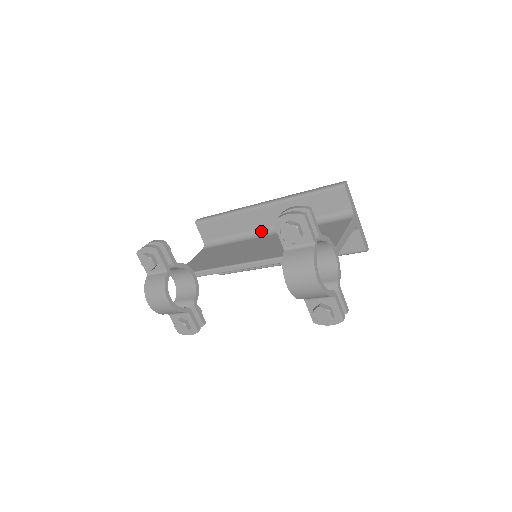
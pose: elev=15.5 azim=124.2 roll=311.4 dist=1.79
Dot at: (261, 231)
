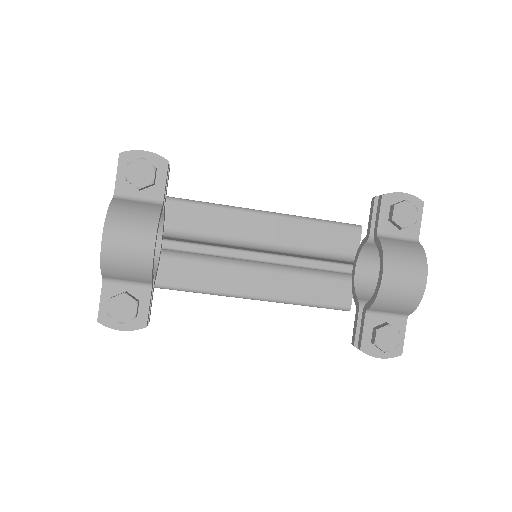
Dot at: (236, 241)
